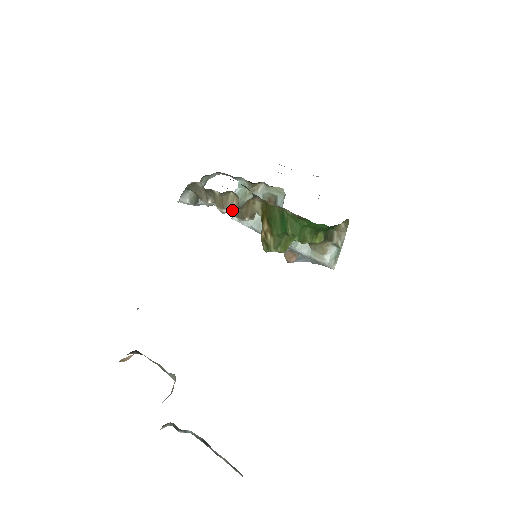
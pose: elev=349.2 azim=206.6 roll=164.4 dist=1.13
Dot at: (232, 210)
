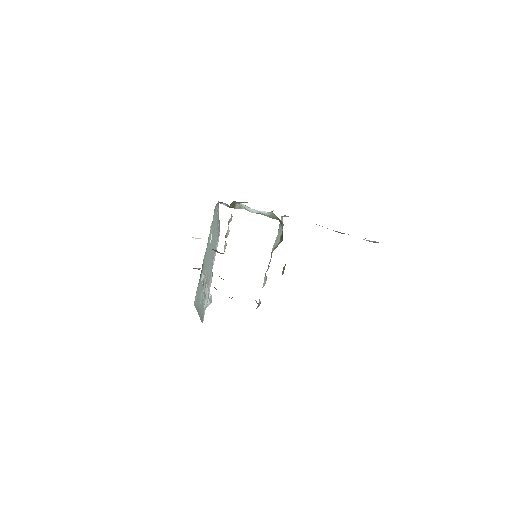
Dot at: occluded
